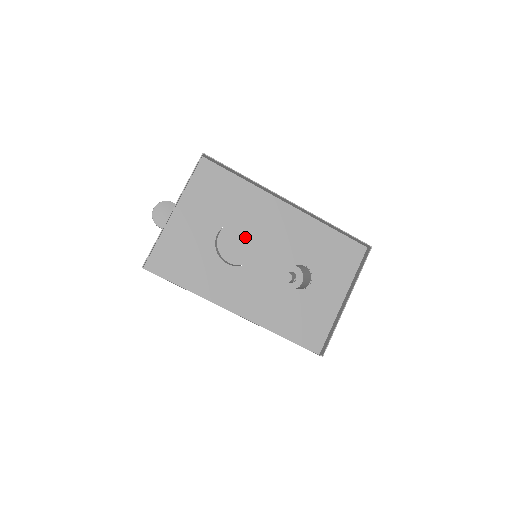
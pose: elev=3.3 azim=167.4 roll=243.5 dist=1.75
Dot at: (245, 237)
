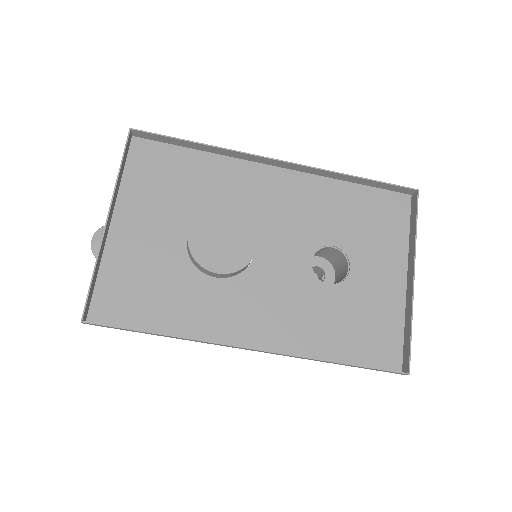
Dot at: (229, 228)
